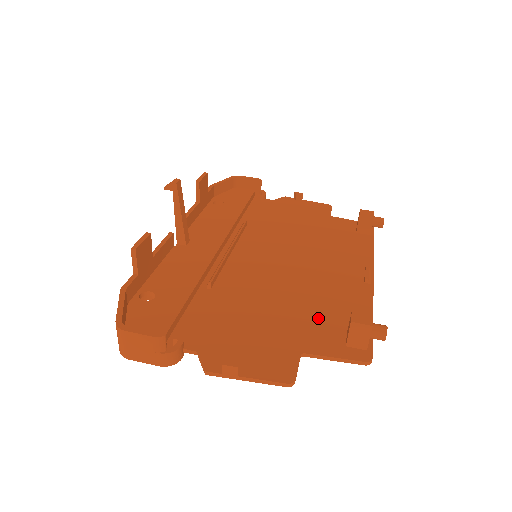
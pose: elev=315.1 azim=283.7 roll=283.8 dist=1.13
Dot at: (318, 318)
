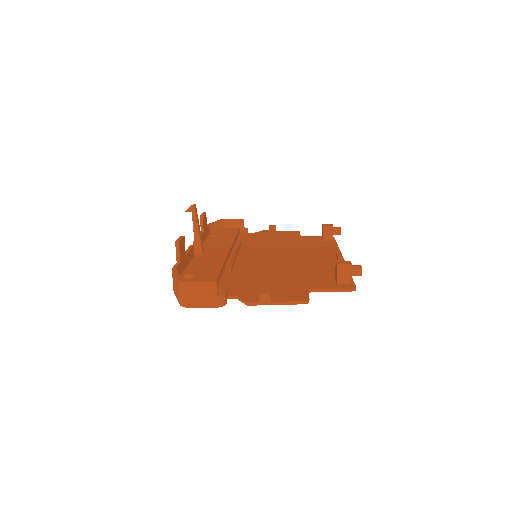
Dot at: (313, 276)
